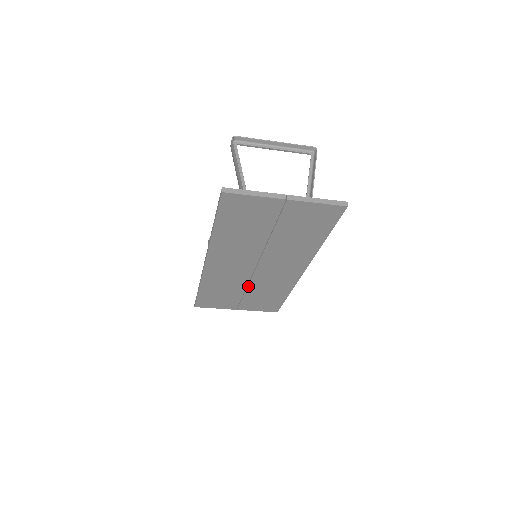
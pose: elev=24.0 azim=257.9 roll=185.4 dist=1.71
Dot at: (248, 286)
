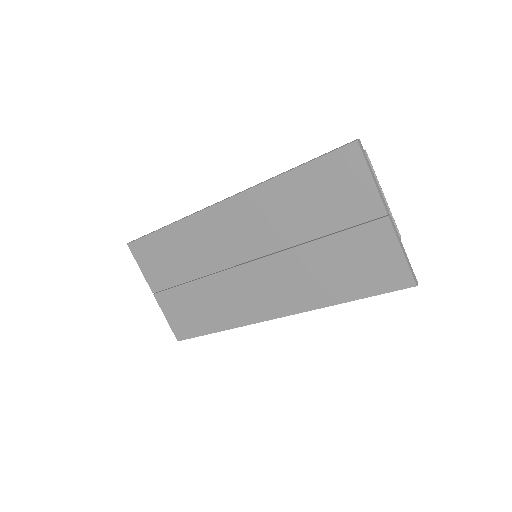
Dot at: (206, 277)
